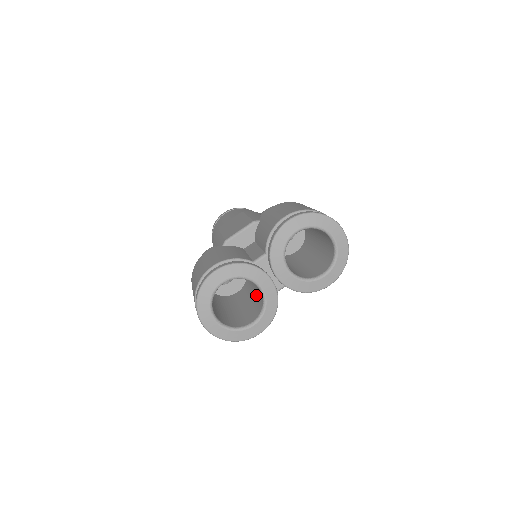
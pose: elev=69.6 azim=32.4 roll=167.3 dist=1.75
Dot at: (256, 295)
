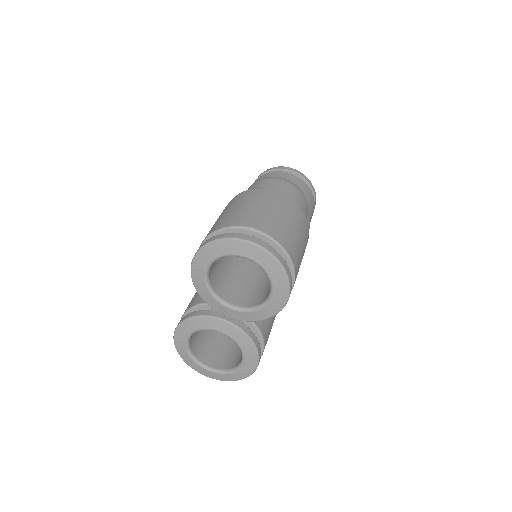
Dot at: occluded
